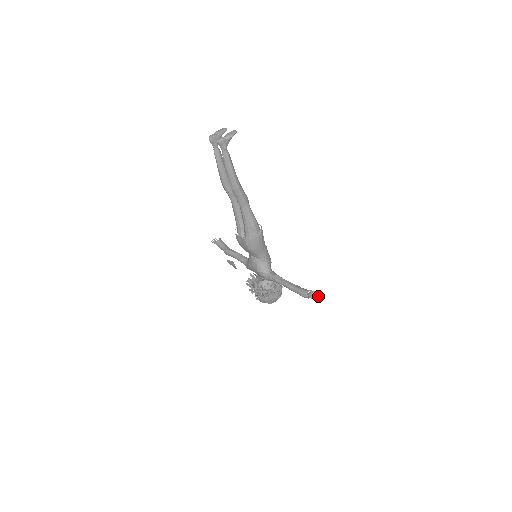
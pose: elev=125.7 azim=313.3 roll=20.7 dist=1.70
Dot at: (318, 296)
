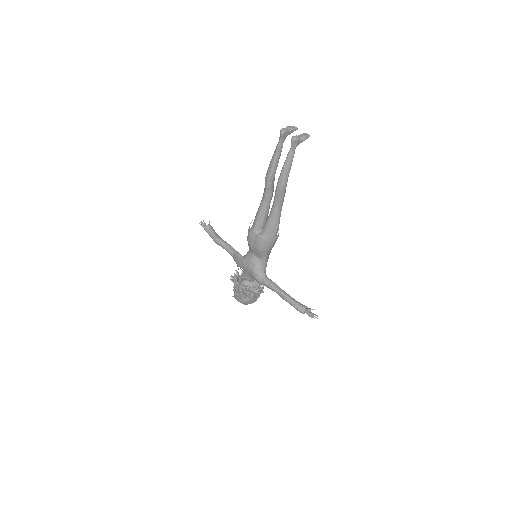
Dot at: occluded
